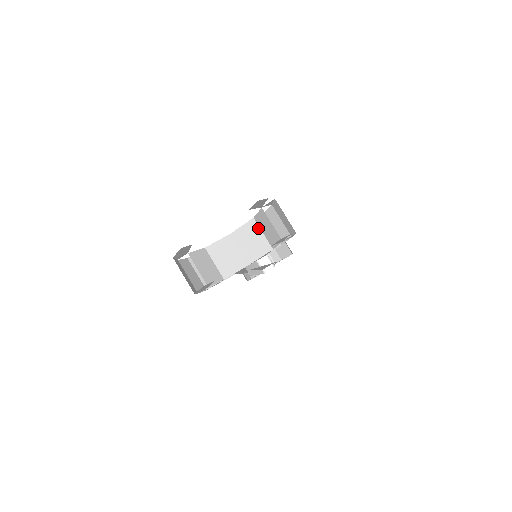
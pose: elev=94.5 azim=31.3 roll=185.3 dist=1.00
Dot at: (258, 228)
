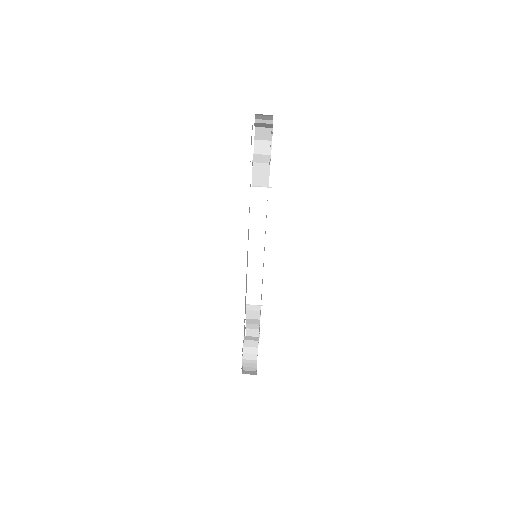
Dot at: (259, 155)
